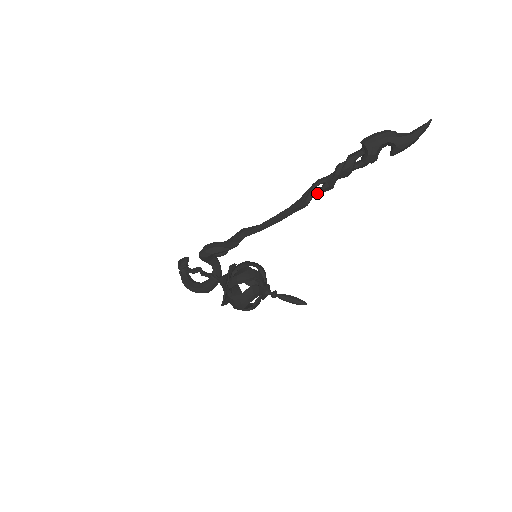
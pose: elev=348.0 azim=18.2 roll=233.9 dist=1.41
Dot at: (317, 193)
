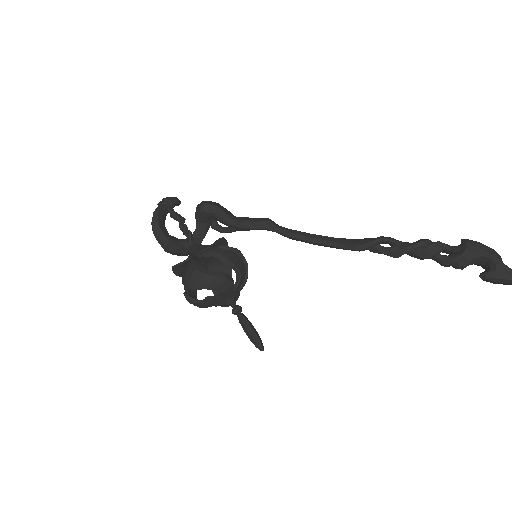
Dot at: (378, 248)
